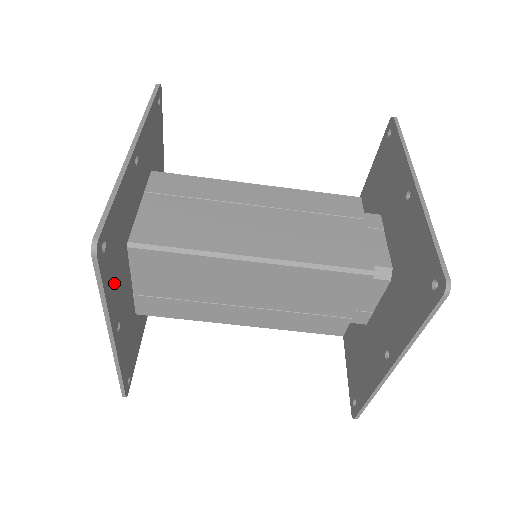
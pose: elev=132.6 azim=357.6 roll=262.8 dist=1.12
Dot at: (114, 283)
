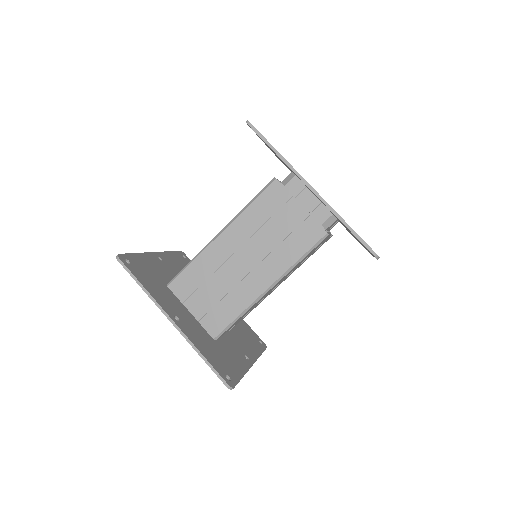
Dot at: (234, 363)
